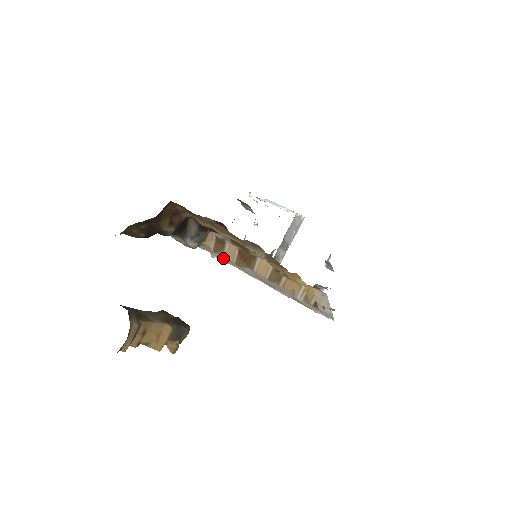
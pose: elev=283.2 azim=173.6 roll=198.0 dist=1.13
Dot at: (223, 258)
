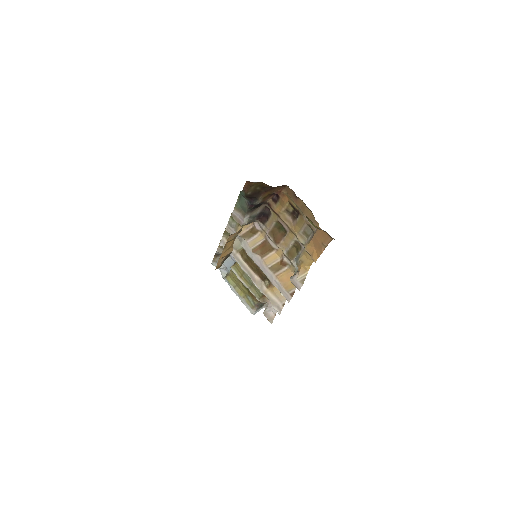
Dot at: (241, 244)
